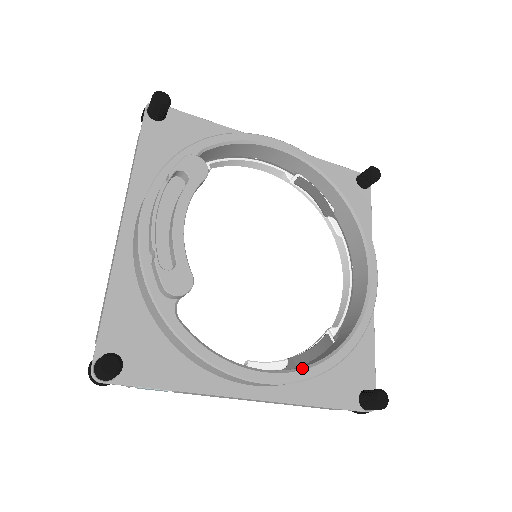
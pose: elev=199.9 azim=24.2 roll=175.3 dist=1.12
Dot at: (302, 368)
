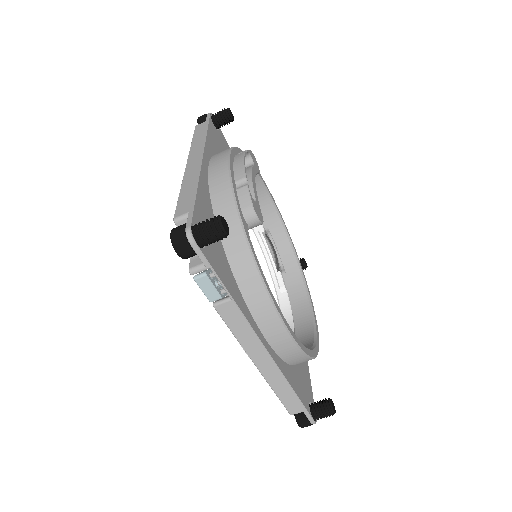
Dot at: (300, 342)
